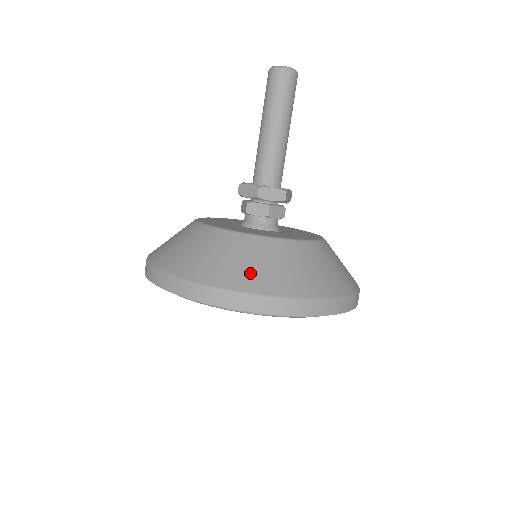
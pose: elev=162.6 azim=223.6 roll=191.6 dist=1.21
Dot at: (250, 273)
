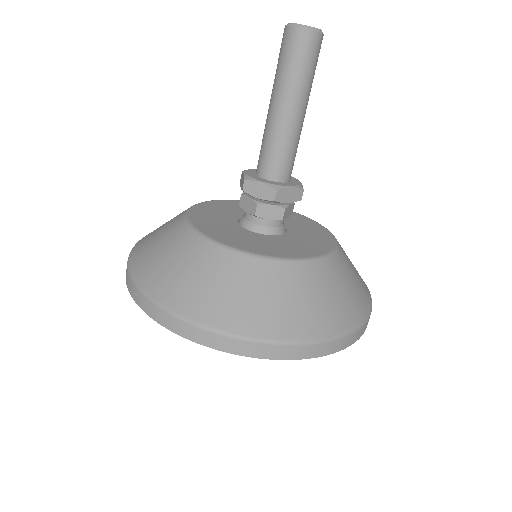
Dot at: (297, 314)
